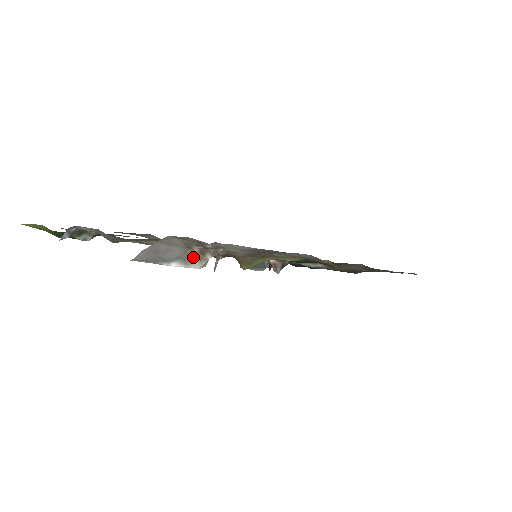
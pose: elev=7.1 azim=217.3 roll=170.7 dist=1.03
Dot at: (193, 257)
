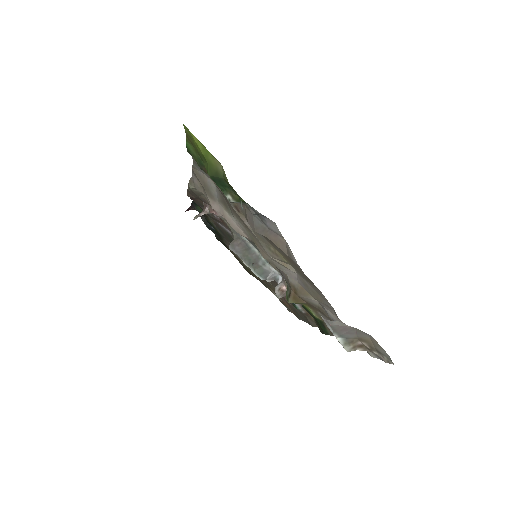
Dot at: (353, 344)
